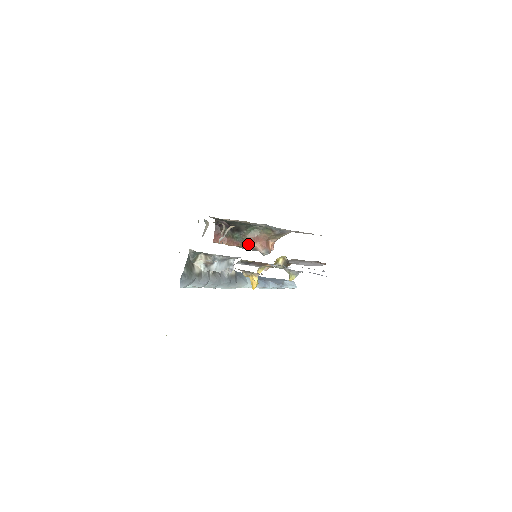
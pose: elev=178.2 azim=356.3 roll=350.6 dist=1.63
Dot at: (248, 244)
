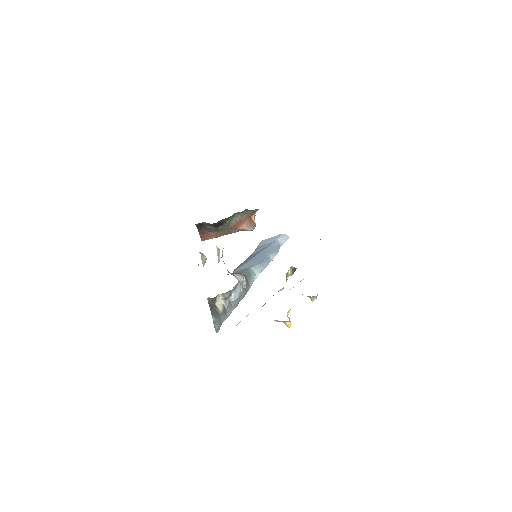
Dot at: (234, 230)
